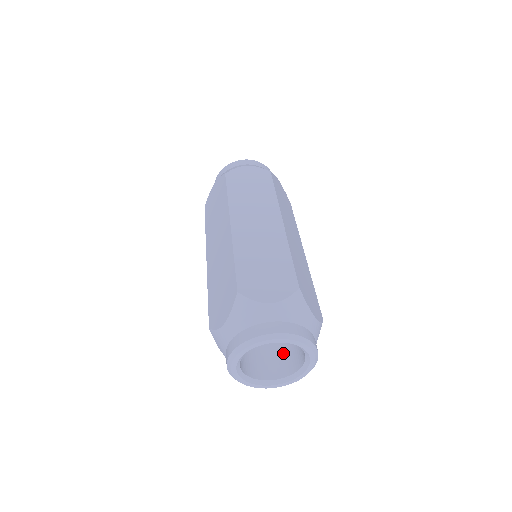
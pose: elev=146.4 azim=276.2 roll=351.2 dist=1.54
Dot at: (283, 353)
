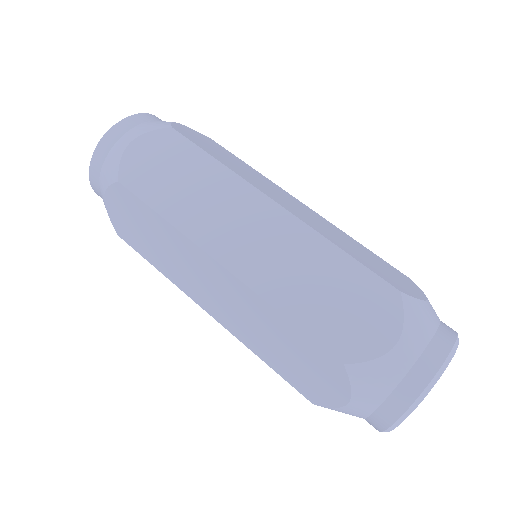
Dot at: occluded
